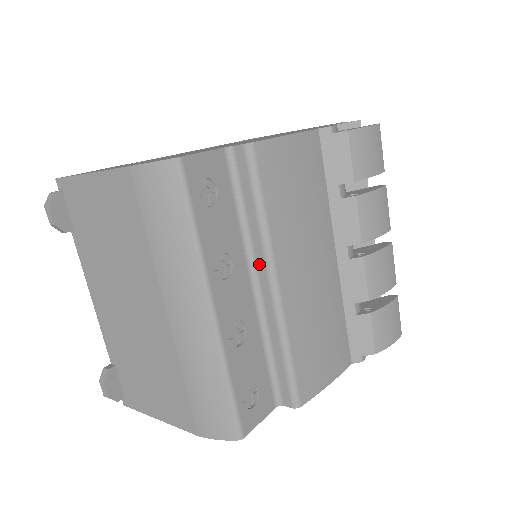
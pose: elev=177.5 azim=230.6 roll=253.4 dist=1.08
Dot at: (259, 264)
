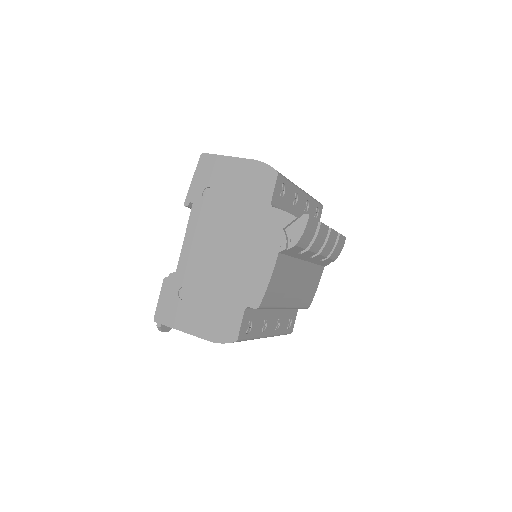
Dot at: occluded
